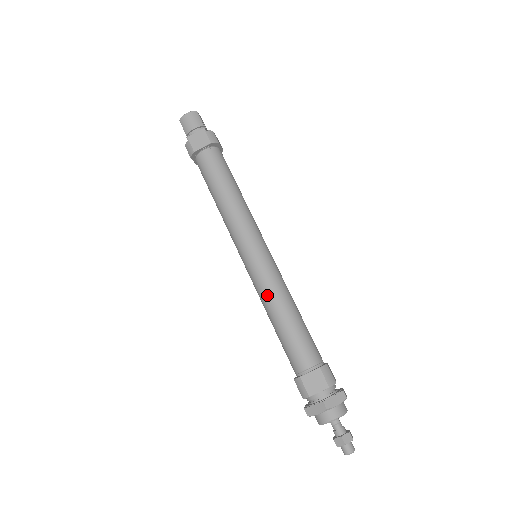
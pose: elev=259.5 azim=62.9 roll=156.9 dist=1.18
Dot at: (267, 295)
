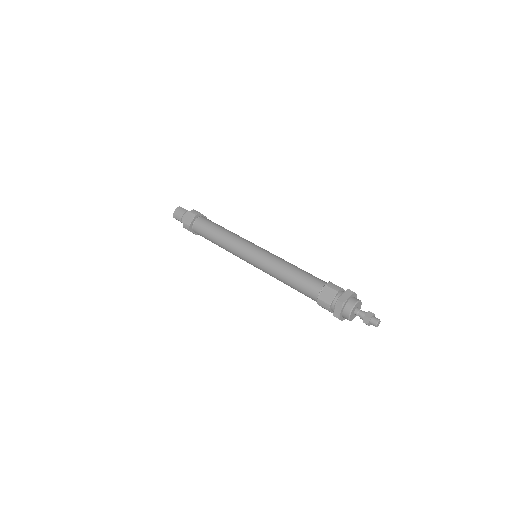
Dot at: (273, 269)
